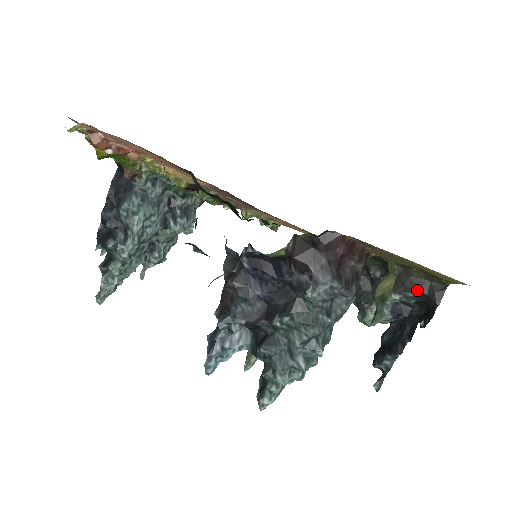
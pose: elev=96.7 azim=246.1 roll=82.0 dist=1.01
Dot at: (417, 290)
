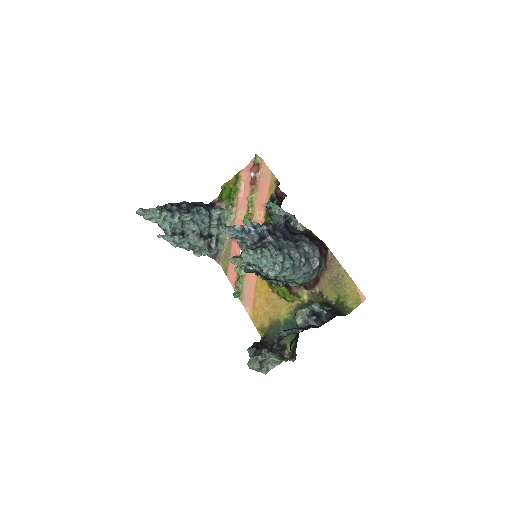
Dot at: (331, 308)
